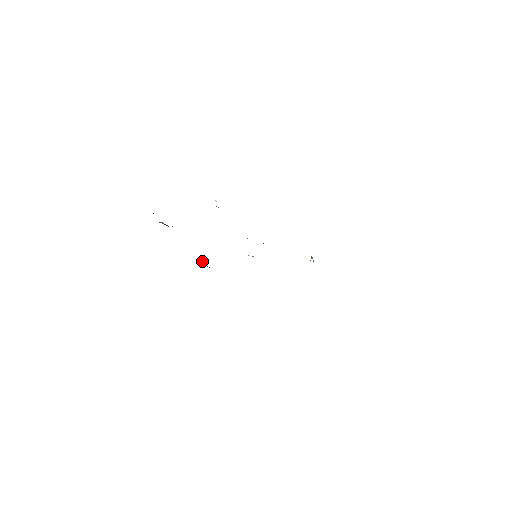
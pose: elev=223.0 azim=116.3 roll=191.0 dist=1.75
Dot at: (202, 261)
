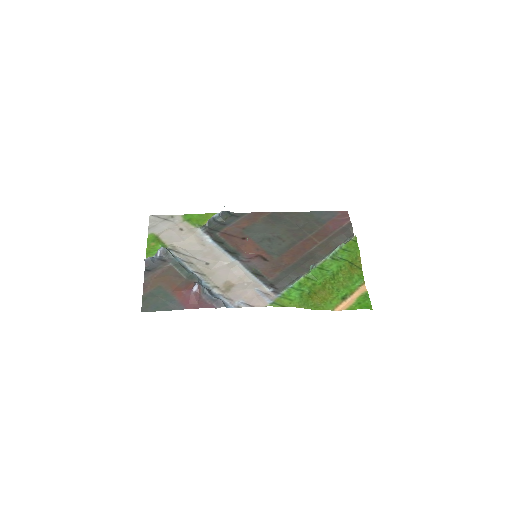
Dot at: (214, 215)
